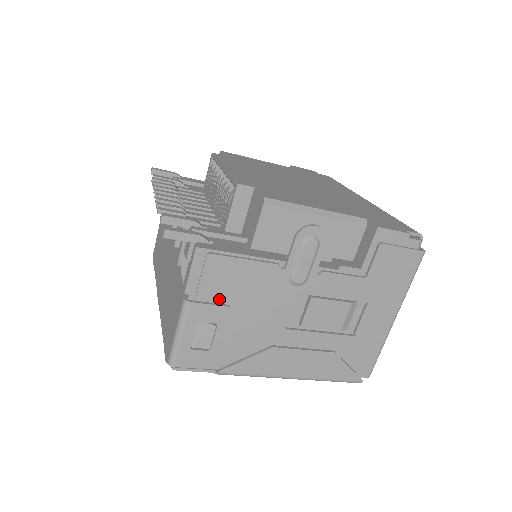
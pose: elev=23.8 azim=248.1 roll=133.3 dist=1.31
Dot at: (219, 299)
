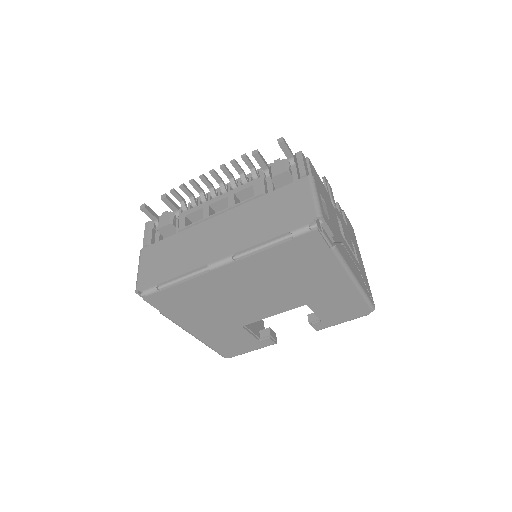
Dot at: occluded
